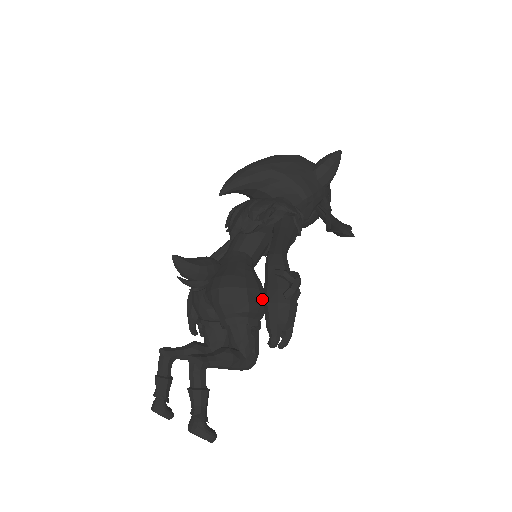
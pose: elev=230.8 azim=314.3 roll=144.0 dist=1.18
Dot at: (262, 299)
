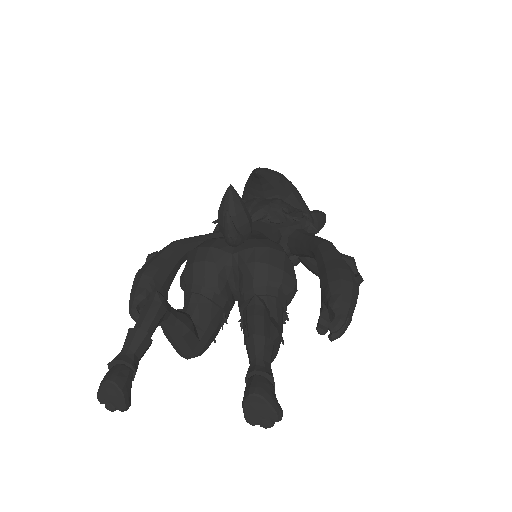
Dot at: occluded
